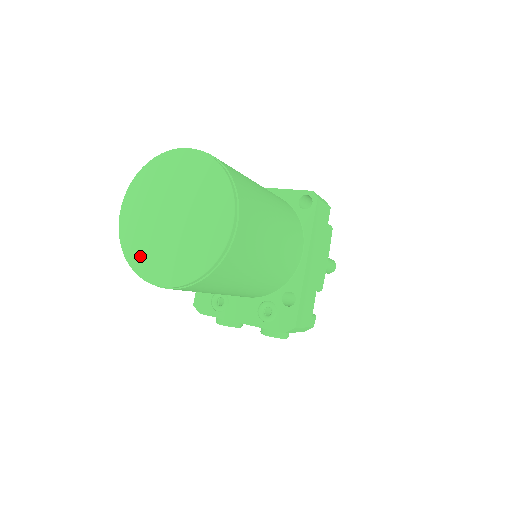
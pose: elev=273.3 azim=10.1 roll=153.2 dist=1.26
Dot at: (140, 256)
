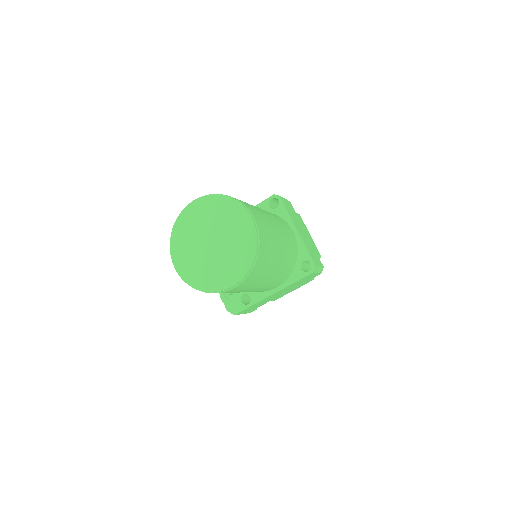
Dot at: (179, 239)
